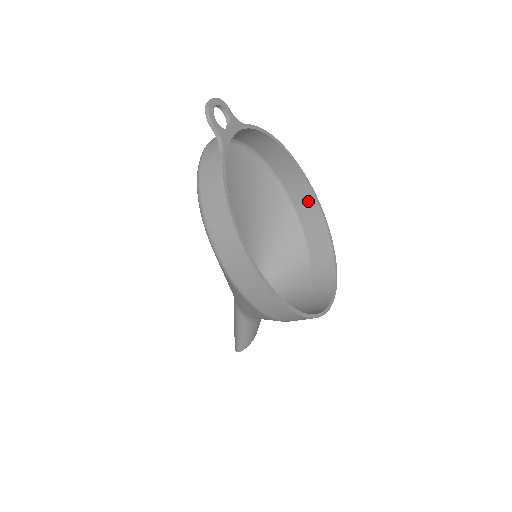
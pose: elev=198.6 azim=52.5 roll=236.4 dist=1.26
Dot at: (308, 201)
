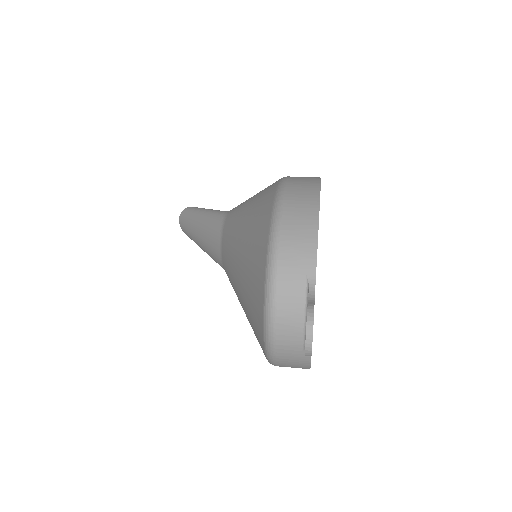
Dot at: occluded
